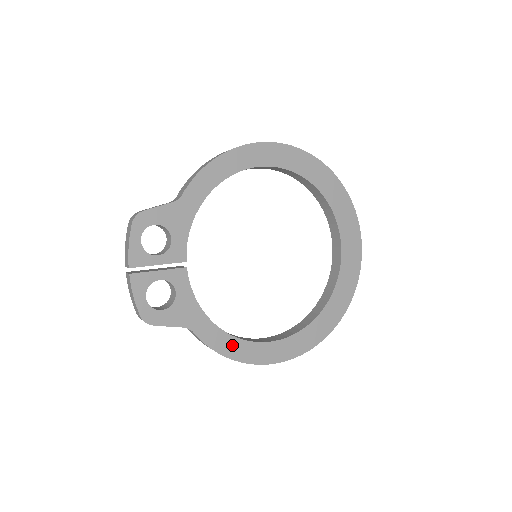
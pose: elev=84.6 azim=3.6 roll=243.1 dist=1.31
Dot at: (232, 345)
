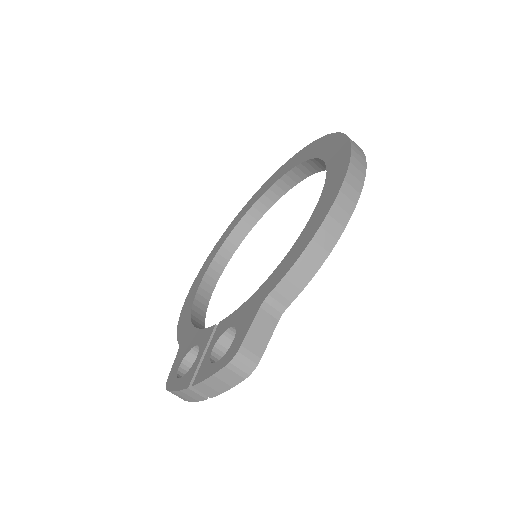
Dot at: occluded
